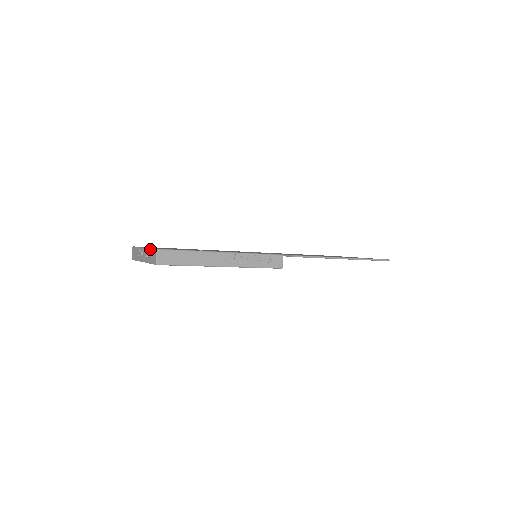
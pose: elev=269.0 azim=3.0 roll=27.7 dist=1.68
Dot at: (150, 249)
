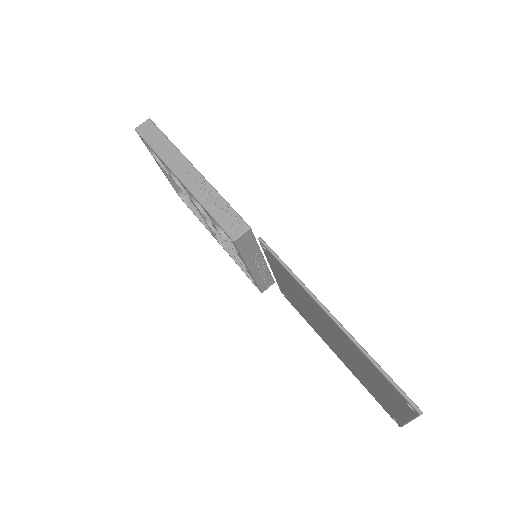
Dot at: occluded
